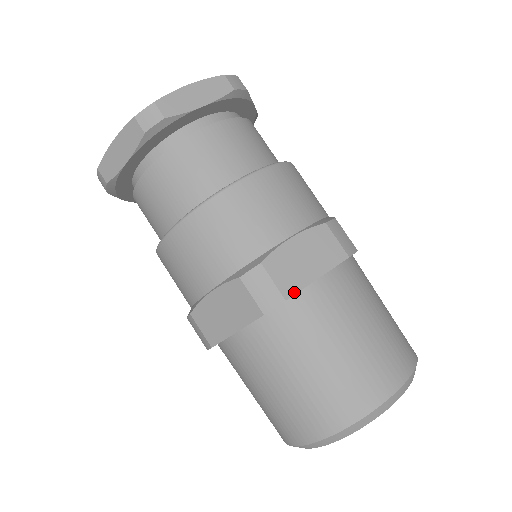
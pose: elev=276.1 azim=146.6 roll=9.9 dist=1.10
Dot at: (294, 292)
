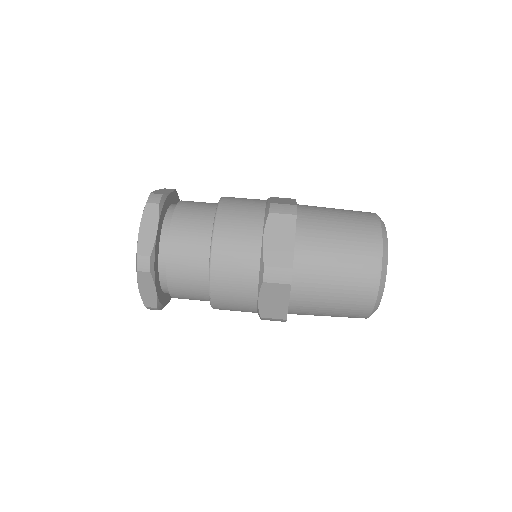
Dot at: (295, 204)
